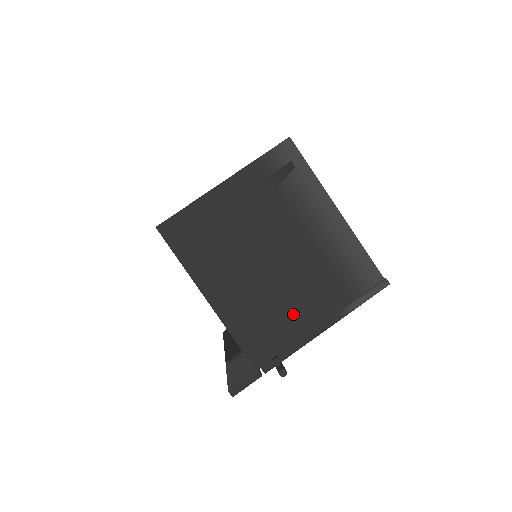
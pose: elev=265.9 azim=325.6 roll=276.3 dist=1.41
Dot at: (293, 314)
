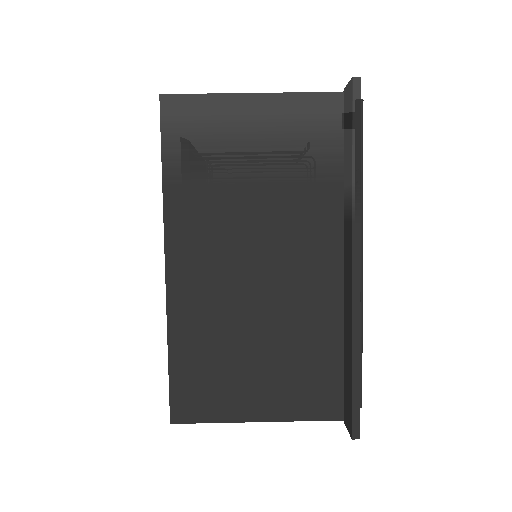
Dot at: occluded
